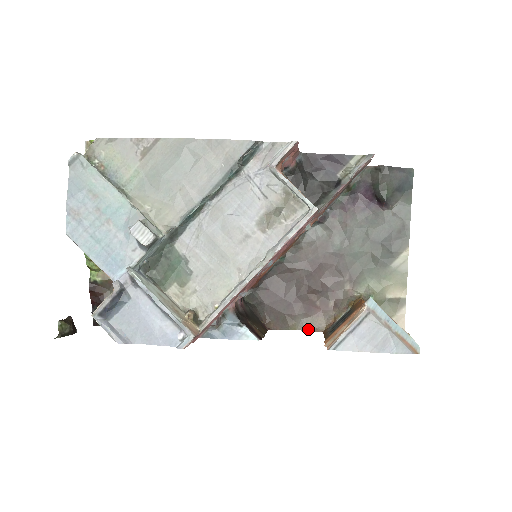
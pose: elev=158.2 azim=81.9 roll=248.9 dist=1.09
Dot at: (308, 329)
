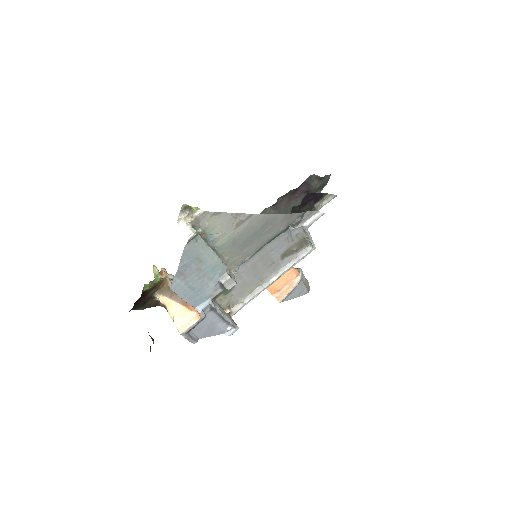
Dot at: occluded
